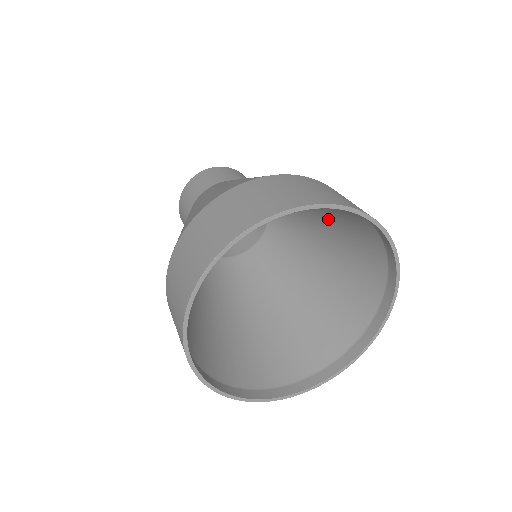
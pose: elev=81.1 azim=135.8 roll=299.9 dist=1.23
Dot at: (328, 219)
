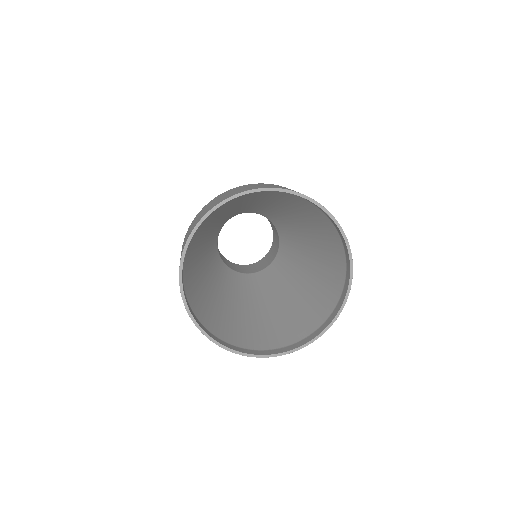
Dot at: (291, 209)
